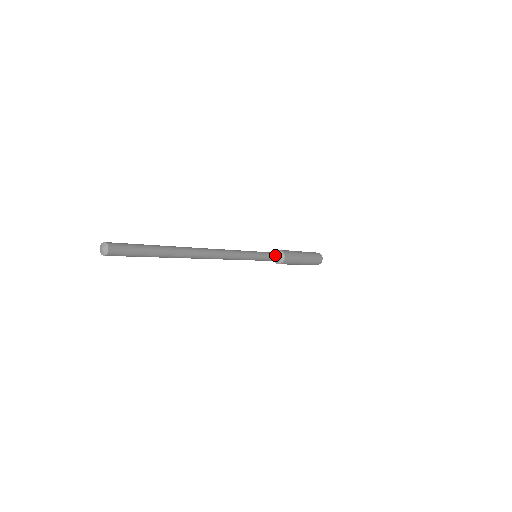
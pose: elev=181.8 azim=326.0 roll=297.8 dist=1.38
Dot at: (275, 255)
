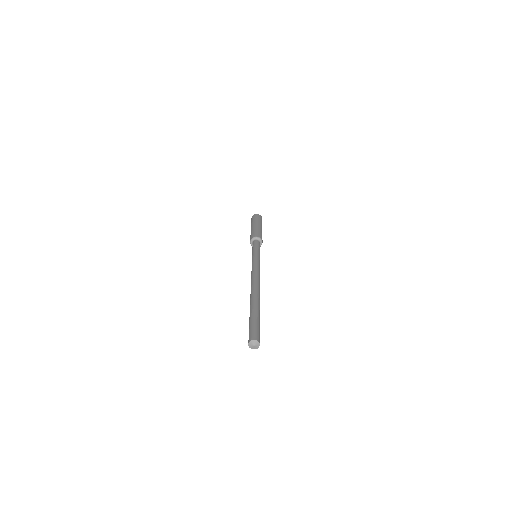
Dot at: (259, 245)
